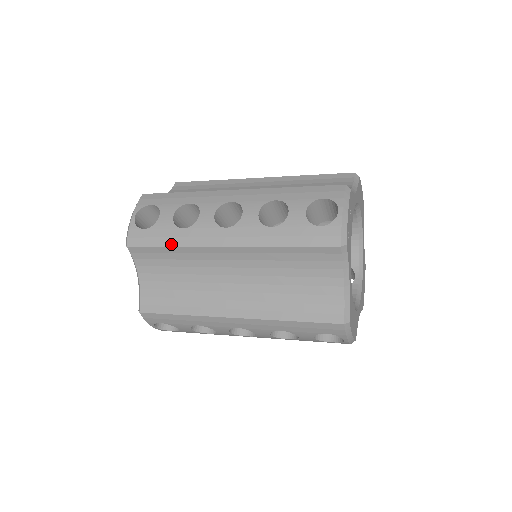
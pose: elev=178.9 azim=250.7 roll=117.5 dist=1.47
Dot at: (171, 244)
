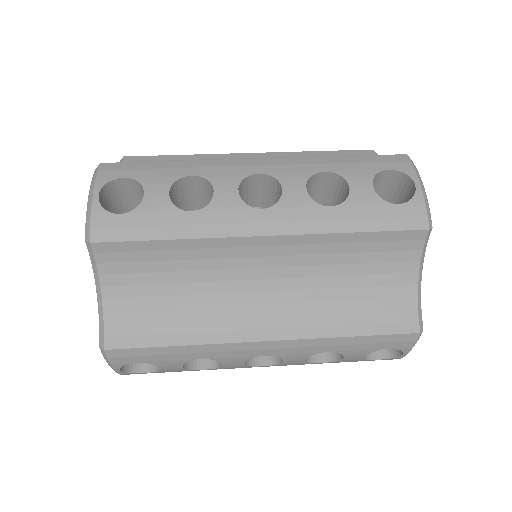
Dot at: (173, 235)
